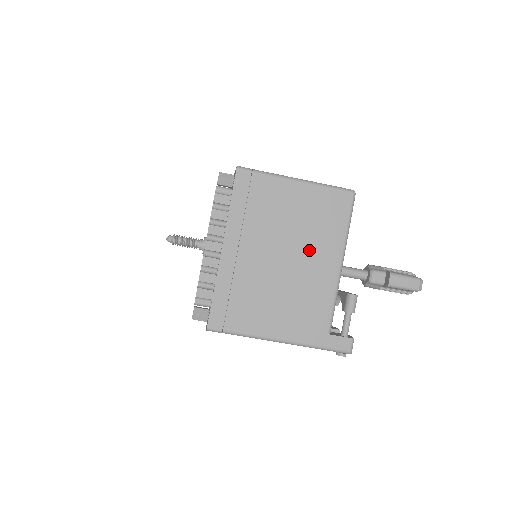
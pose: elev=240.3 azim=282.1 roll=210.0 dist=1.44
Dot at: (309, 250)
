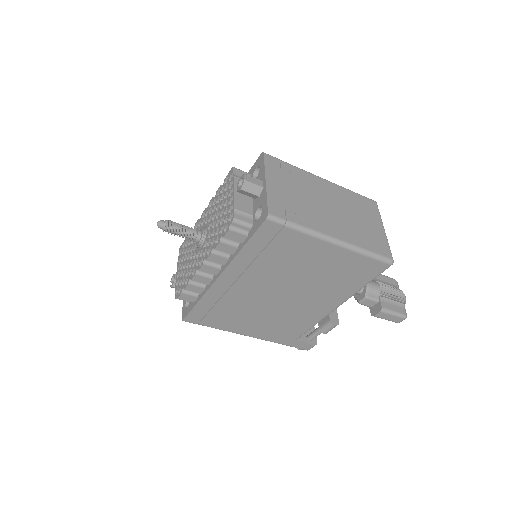
Dot at: (312, 294)
